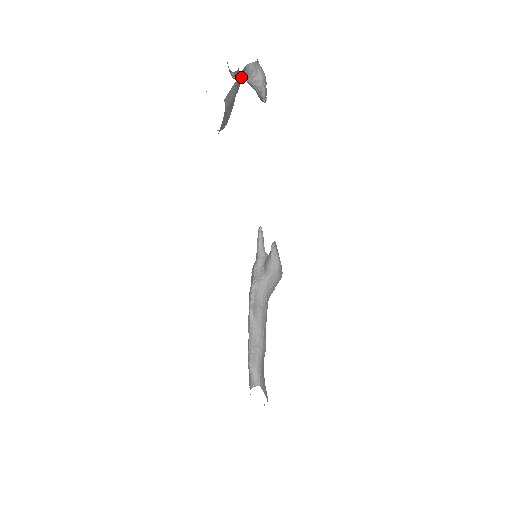
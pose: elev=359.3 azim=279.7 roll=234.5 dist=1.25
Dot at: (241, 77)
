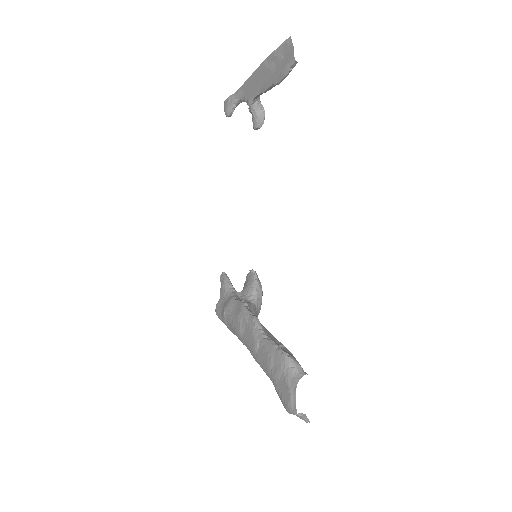
Dot at: occluded
